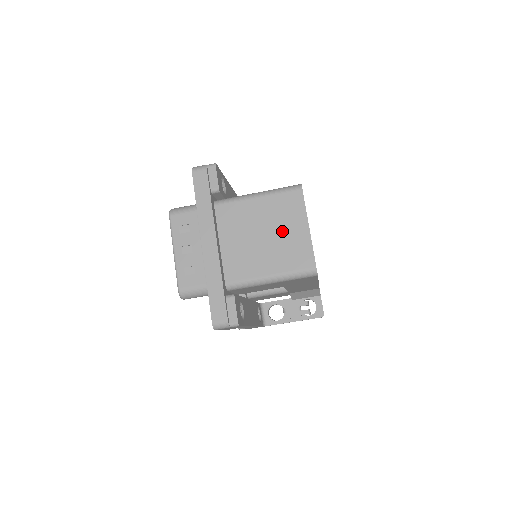
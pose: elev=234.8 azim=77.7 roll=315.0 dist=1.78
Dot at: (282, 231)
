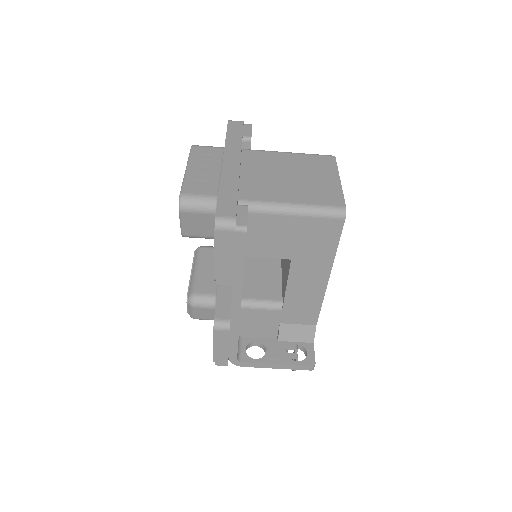
Dot at: (311, 177)
